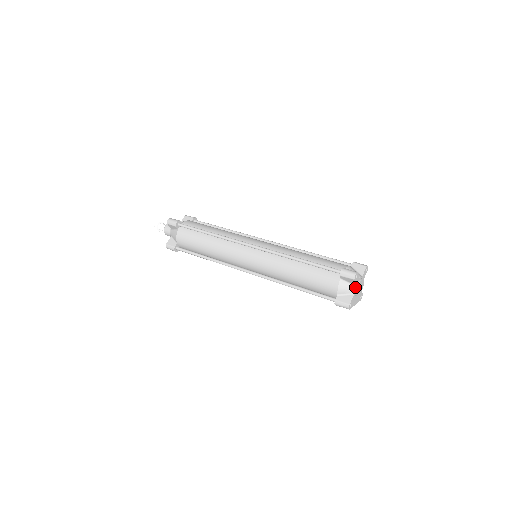
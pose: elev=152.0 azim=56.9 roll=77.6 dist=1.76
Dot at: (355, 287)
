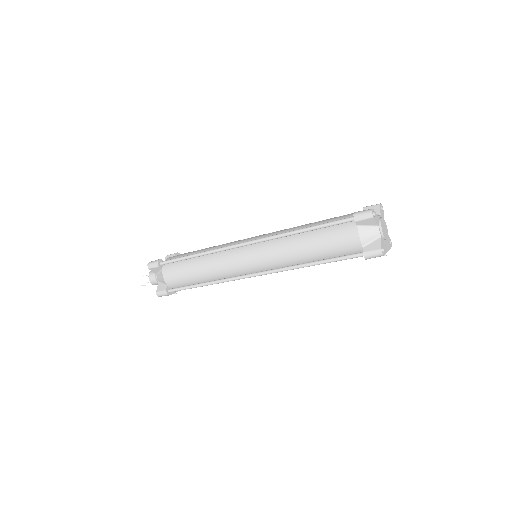
Dot at: (378, 228)
